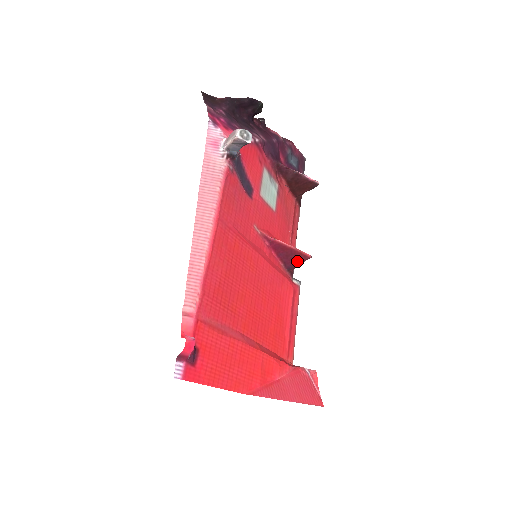
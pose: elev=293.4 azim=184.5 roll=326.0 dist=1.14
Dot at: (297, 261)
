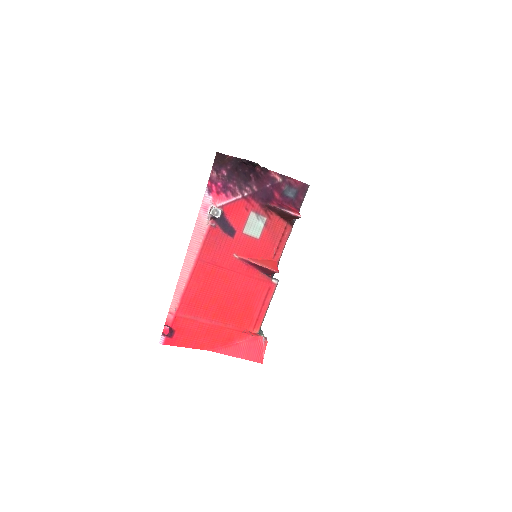
Dot at: (270, 272)
